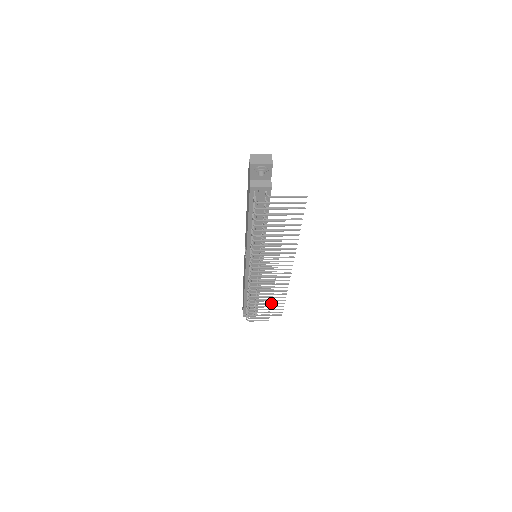
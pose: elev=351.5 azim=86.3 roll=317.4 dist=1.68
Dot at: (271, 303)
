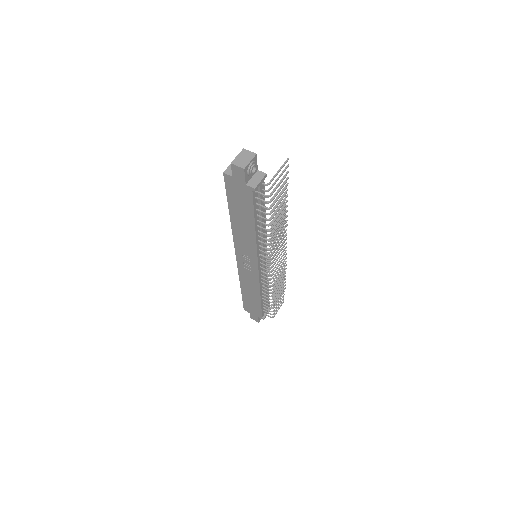
Dot at: (284, 282)
